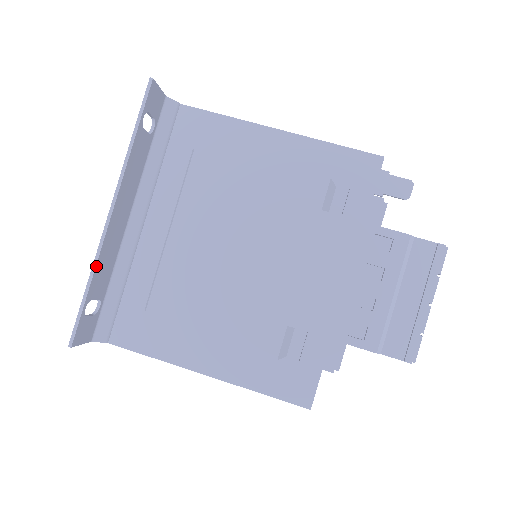
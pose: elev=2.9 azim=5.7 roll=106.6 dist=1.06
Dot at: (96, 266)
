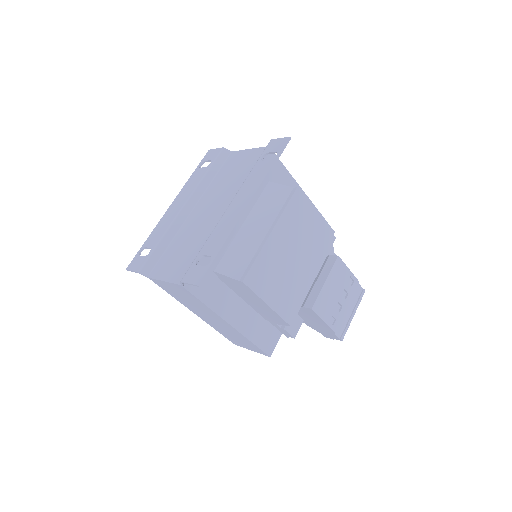
Dot at: (229, 237)
